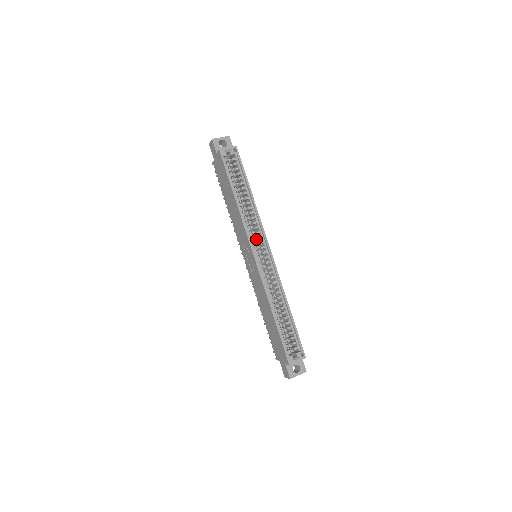
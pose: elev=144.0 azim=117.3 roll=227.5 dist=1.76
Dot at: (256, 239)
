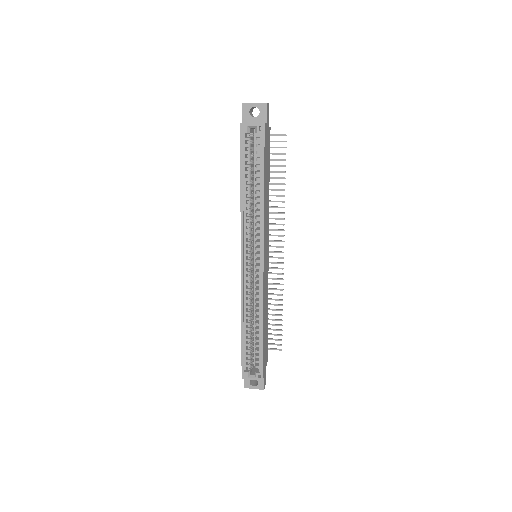
Dot at: (256, 241)
